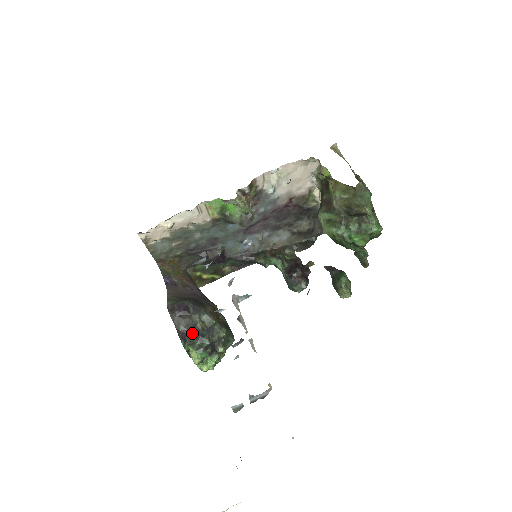
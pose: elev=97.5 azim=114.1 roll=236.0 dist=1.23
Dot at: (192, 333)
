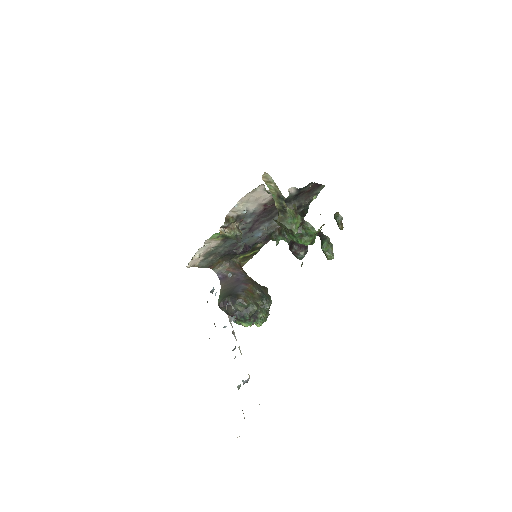
Dot at: (237, 316)
